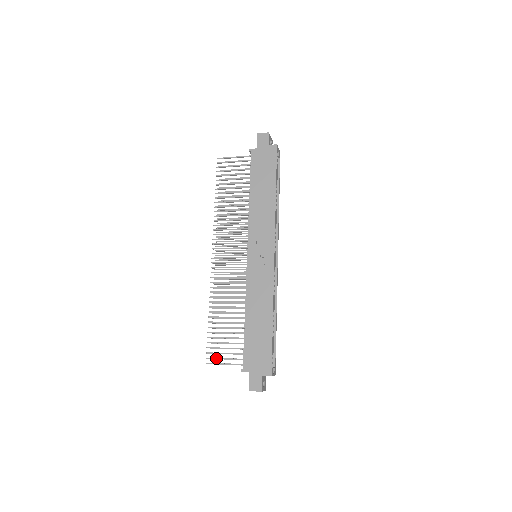
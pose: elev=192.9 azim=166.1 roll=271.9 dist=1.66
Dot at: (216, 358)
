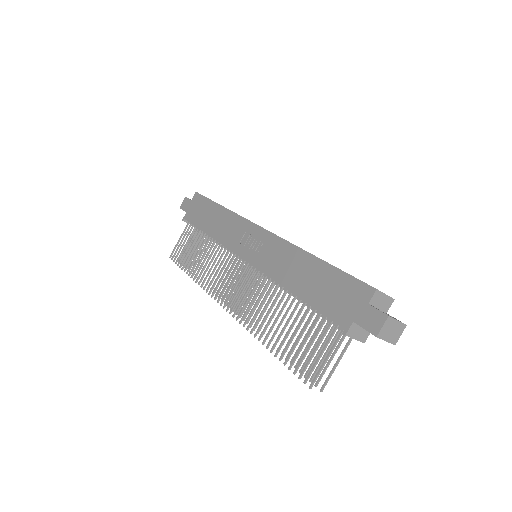
Dot at: (312, 367)
